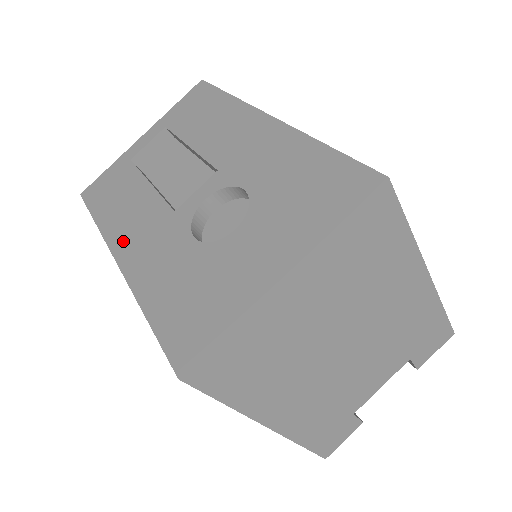
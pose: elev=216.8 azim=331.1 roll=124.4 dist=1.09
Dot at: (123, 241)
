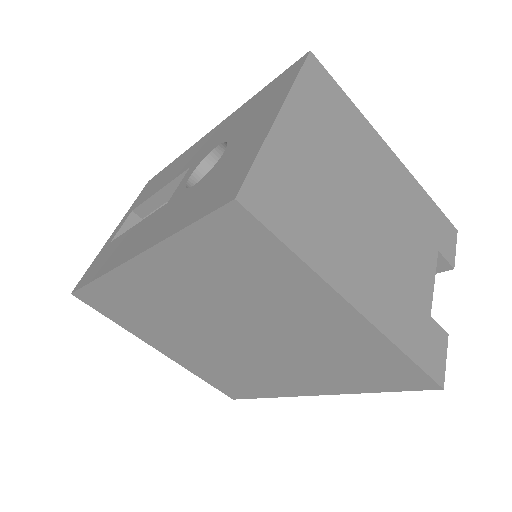
Dot at: (130, 251)
